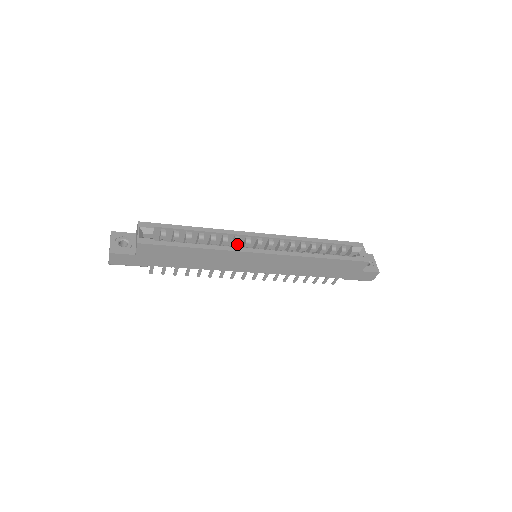
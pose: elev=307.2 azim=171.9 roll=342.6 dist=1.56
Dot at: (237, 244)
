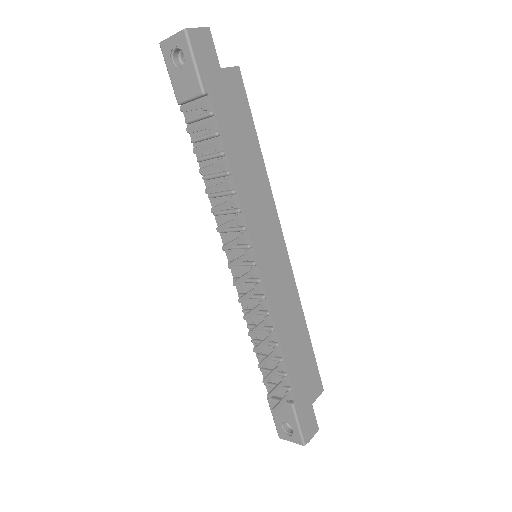
Dot at: occluded
